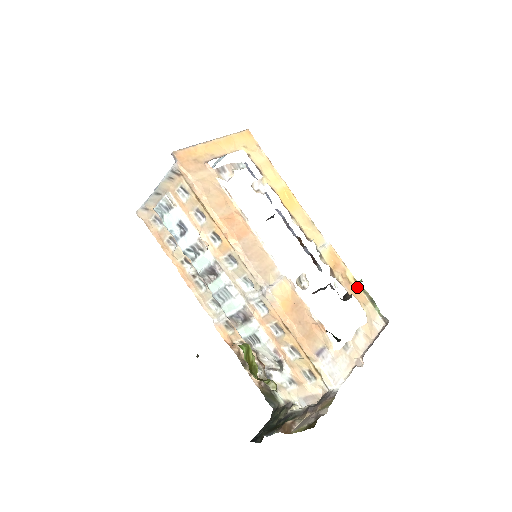
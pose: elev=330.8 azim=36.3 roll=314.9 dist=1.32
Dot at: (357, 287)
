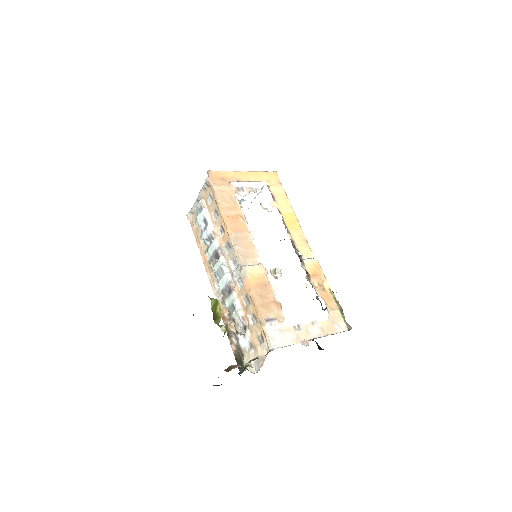
Dot at: (330, 296)
